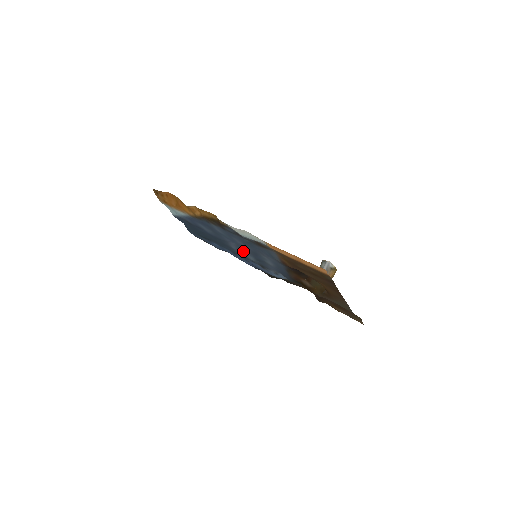
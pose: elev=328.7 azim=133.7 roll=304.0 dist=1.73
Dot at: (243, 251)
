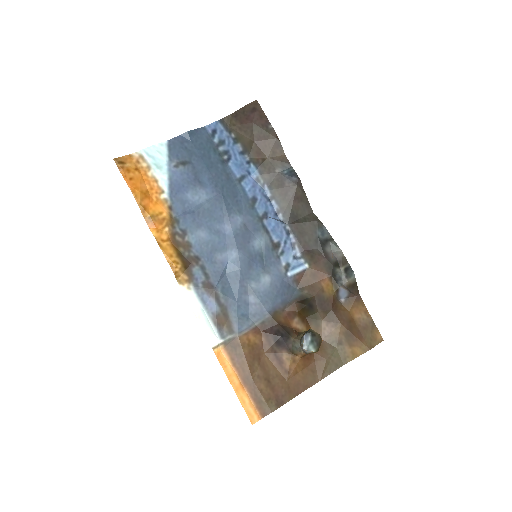
Dot at: (245, 237)
